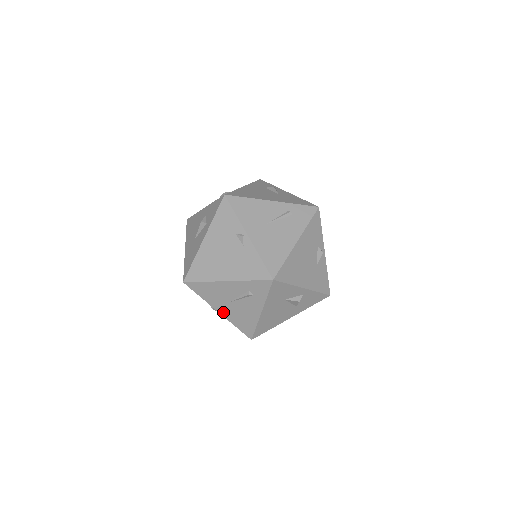
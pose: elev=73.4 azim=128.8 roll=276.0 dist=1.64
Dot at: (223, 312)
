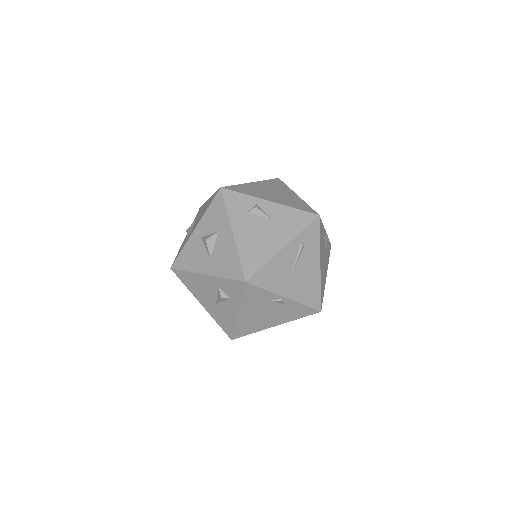
Dot at: occluded
